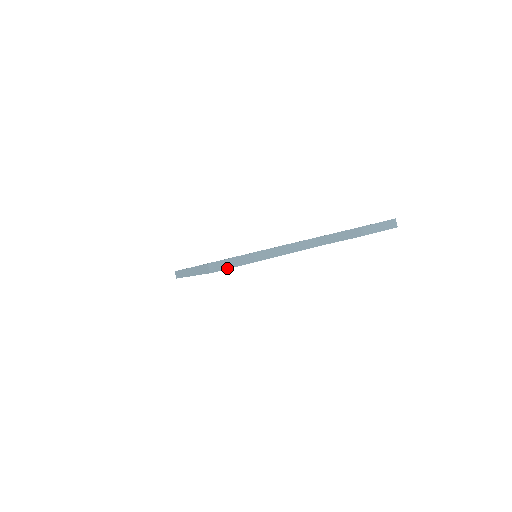
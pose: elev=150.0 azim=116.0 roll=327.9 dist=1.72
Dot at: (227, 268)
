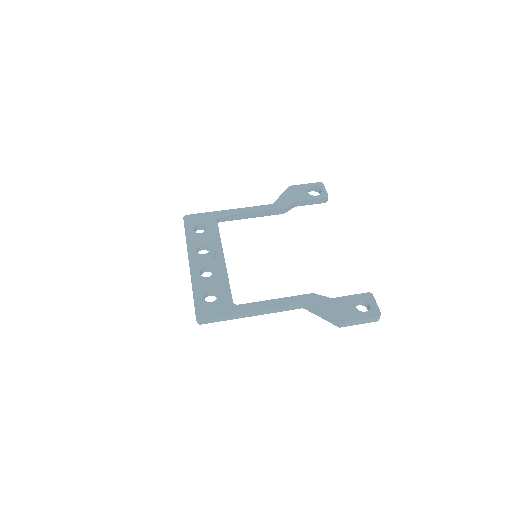
Dot at: (212, 322)
